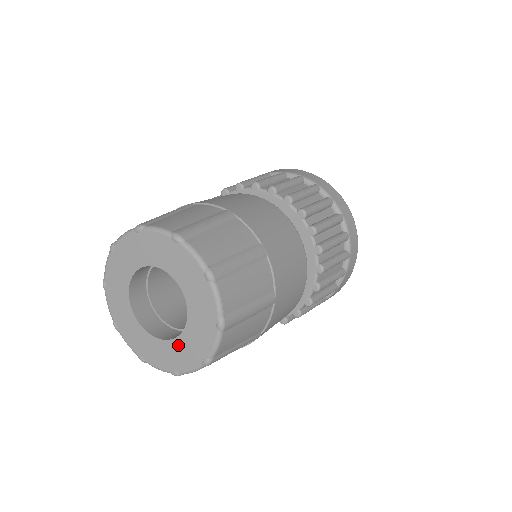
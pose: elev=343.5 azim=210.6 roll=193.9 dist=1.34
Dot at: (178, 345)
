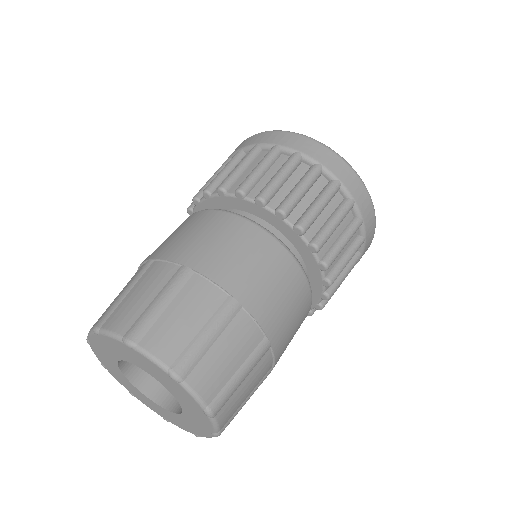
Dot at: (186, 419)
